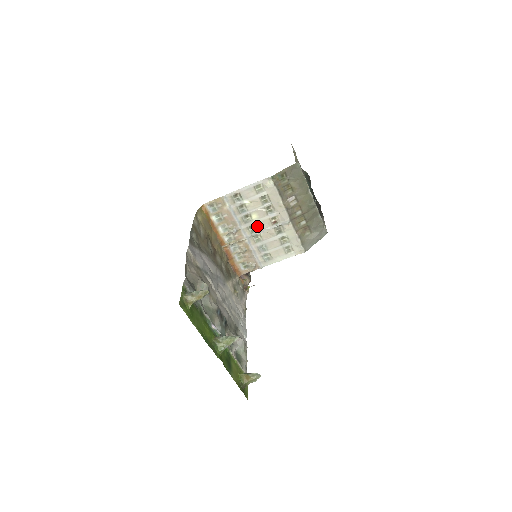
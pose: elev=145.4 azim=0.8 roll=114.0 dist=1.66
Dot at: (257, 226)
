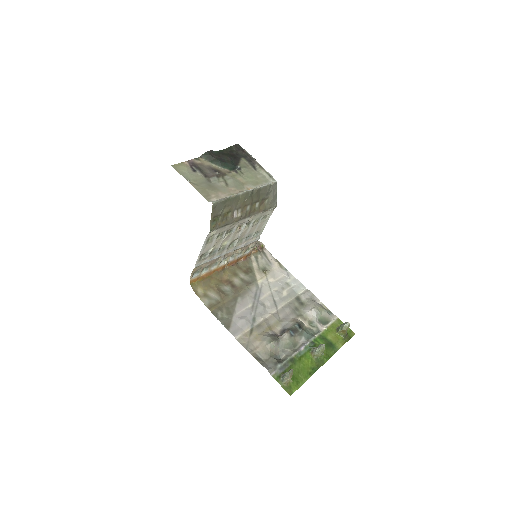
Dot at: (232, 241)
